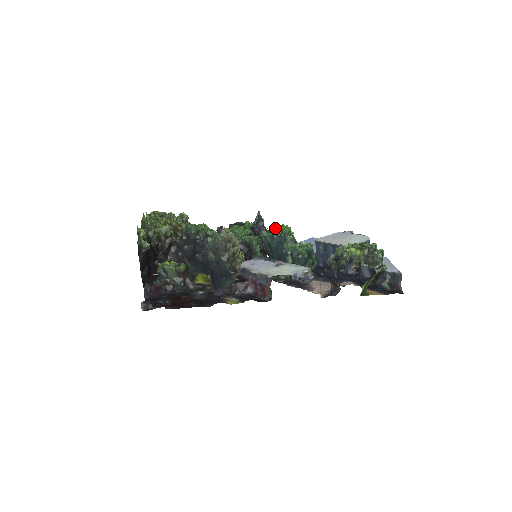
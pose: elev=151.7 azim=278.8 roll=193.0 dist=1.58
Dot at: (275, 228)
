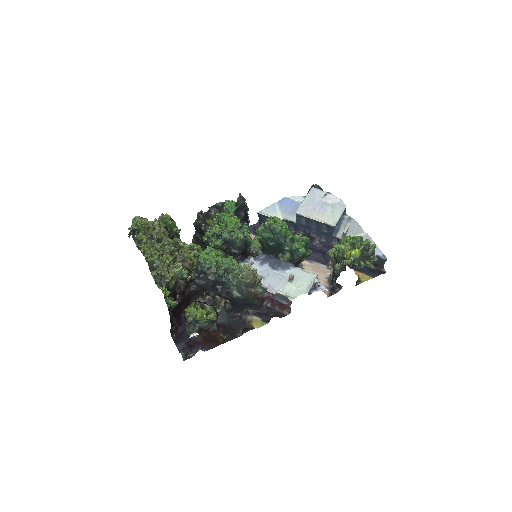
Dot at: (275, 231)
